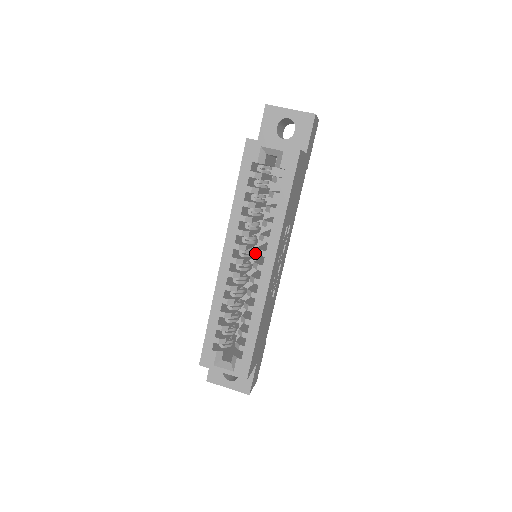
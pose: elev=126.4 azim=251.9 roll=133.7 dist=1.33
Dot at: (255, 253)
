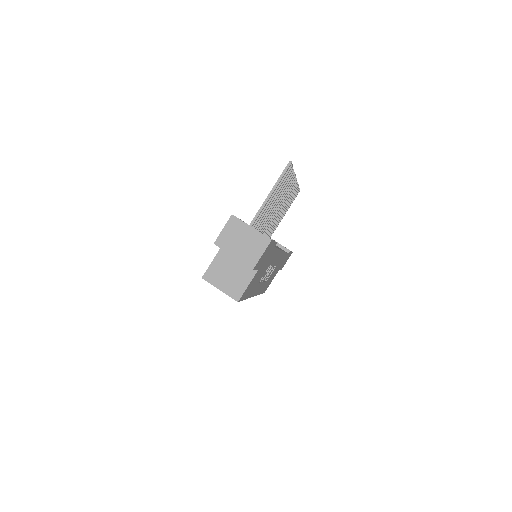
Dot at: occluded
